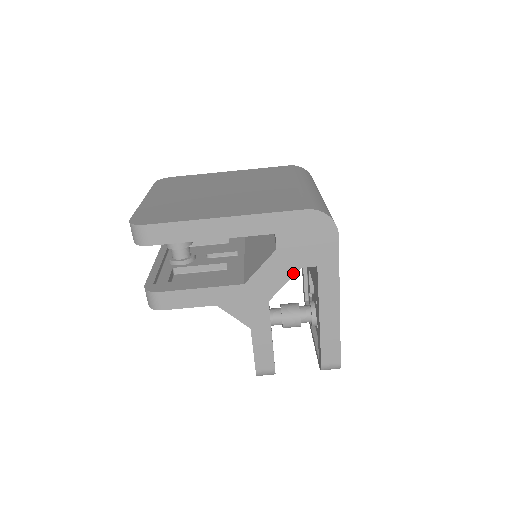
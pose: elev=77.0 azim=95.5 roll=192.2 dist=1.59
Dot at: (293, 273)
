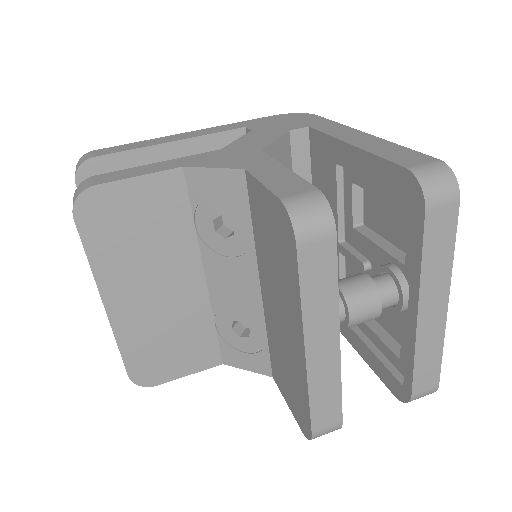
Dot at: (282, 134)
